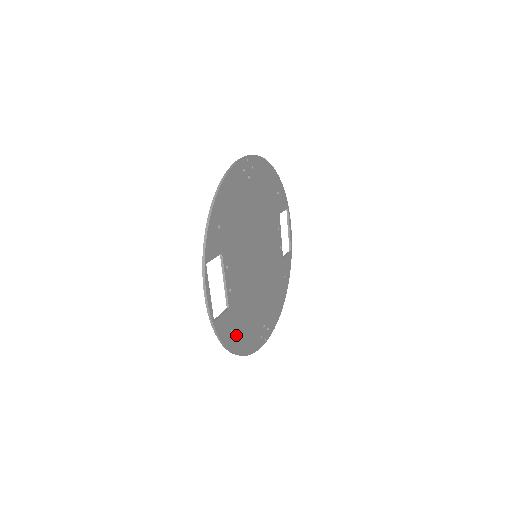
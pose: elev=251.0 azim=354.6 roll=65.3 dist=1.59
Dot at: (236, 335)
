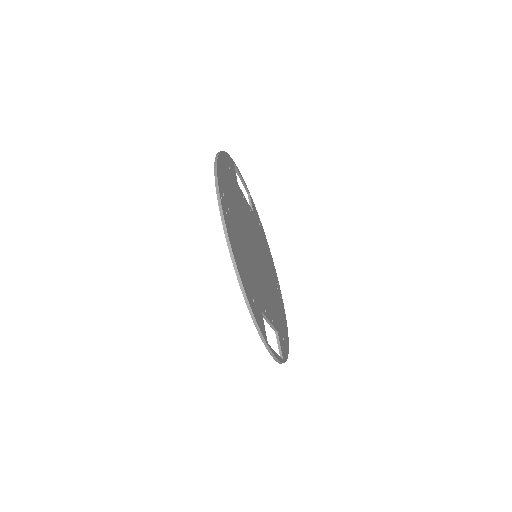
Dot at: (283, 335)
